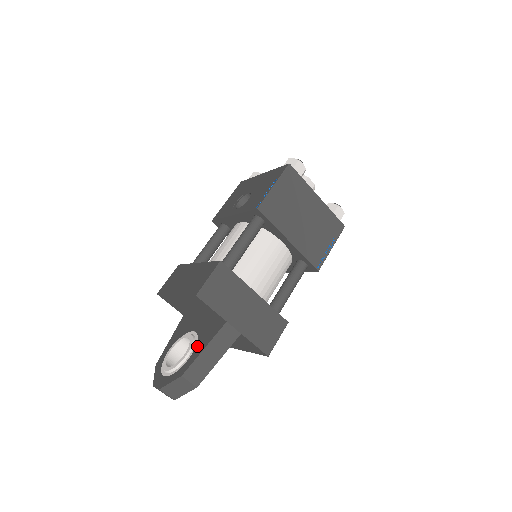
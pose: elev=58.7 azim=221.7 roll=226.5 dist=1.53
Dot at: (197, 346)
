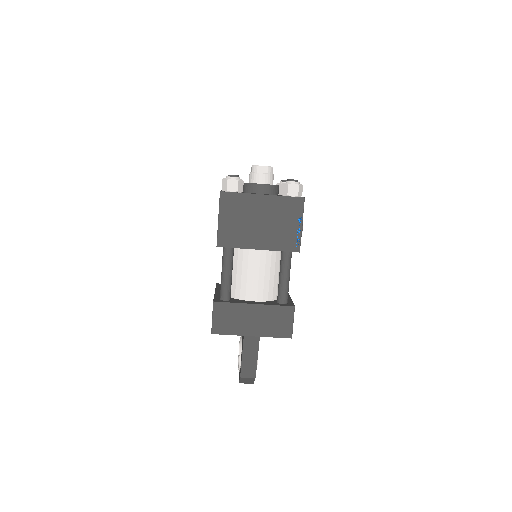
Dot at: (241, 352)
